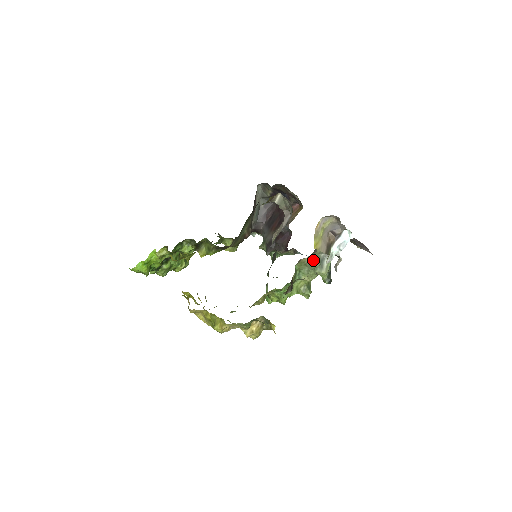
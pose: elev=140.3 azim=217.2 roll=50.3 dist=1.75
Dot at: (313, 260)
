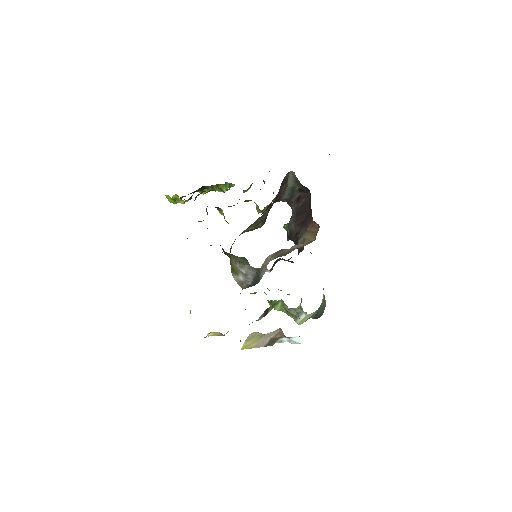
Dot at: (287, 311)
